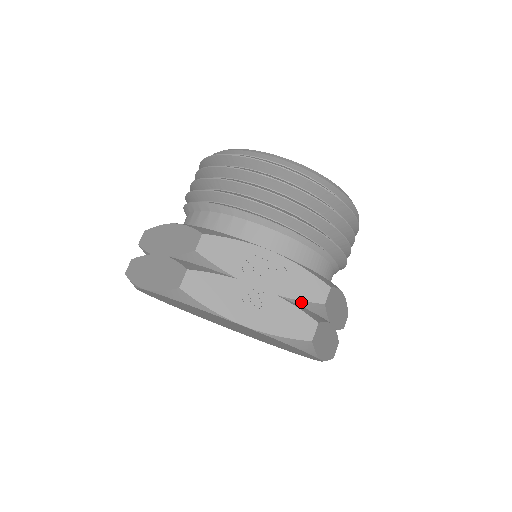
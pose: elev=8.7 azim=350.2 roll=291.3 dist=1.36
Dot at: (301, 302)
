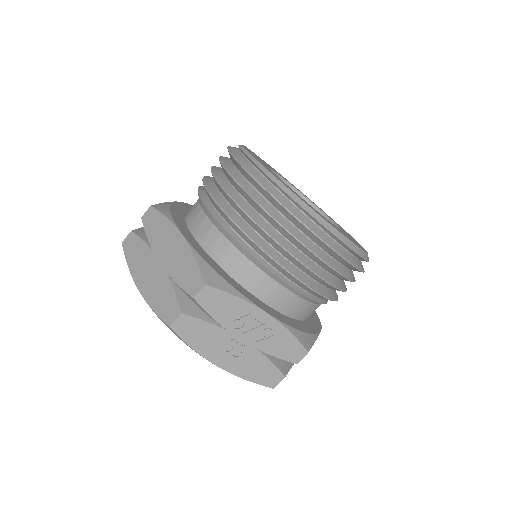
Dot at: (277, 357)
